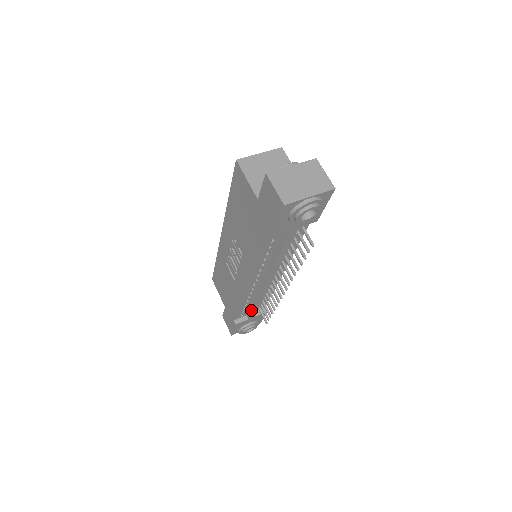
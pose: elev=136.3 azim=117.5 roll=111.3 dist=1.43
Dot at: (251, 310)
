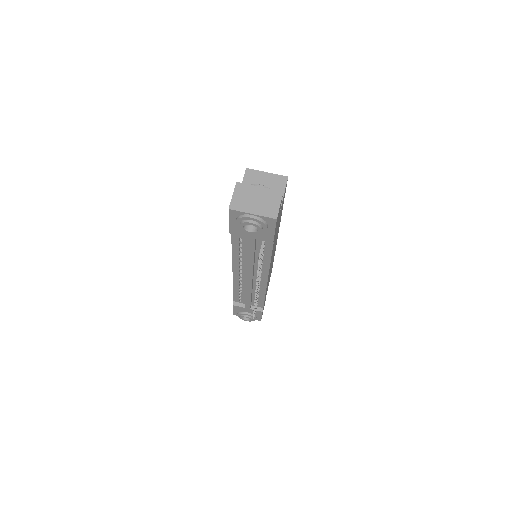
Dot at: (245, 300)
